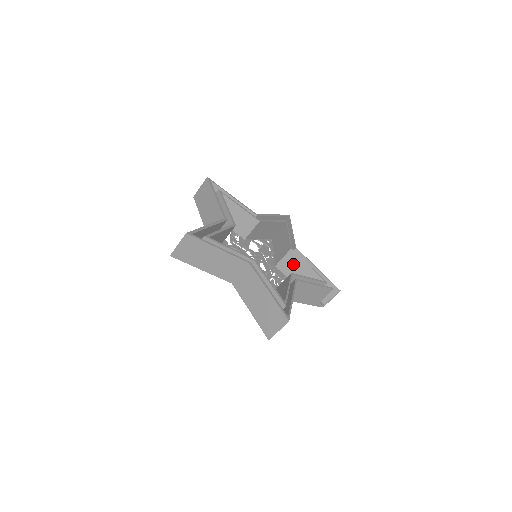
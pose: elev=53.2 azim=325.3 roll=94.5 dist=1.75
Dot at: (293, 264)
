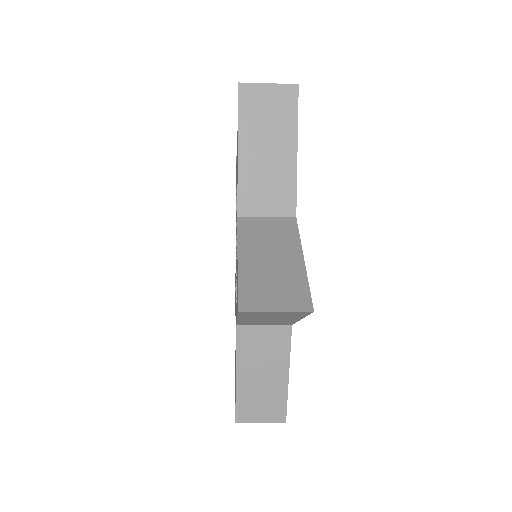
Dot at: occluded
